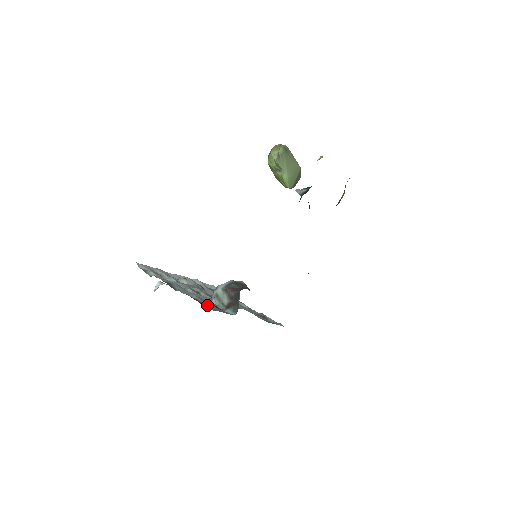
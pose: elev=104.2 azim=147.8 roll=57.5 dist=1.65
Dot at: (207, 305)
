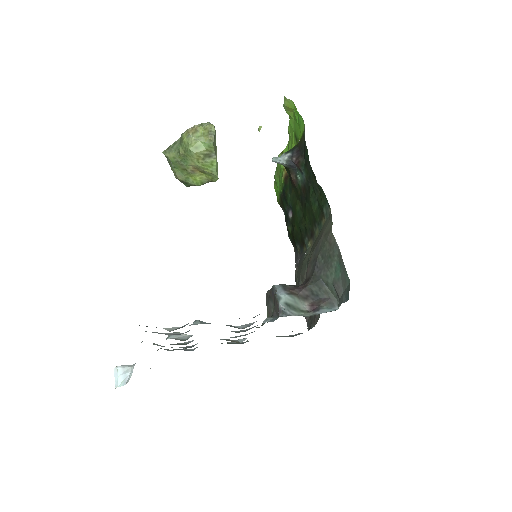
Dot at: occluded
